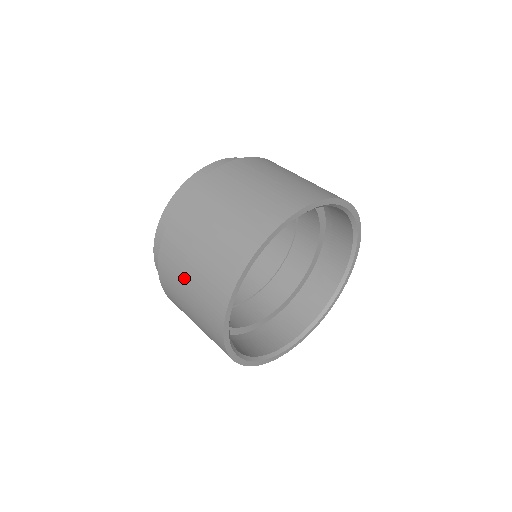
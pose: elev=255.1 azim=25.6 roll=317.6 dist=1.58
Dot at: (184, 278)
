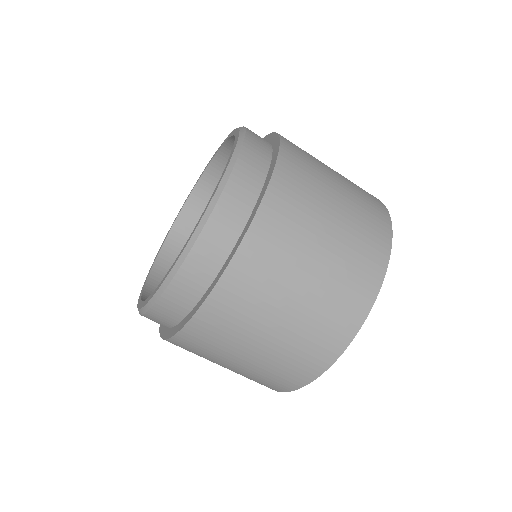
Dot at: (251, 340)
